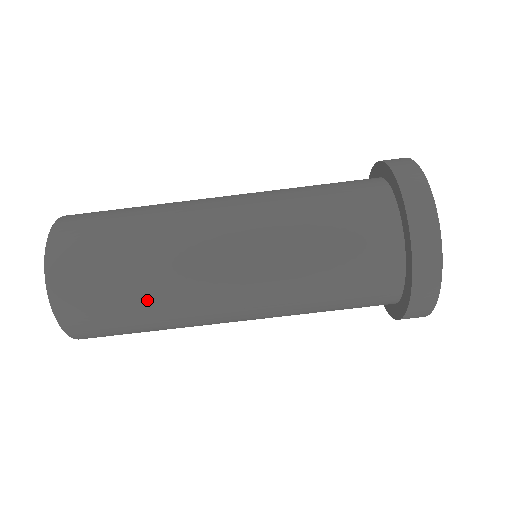
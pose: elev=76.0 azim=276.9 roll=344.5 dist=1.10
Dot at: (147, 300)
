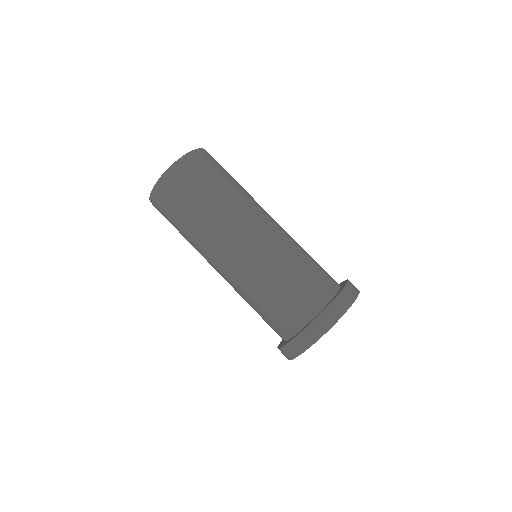
Dot at: (227, 191)
